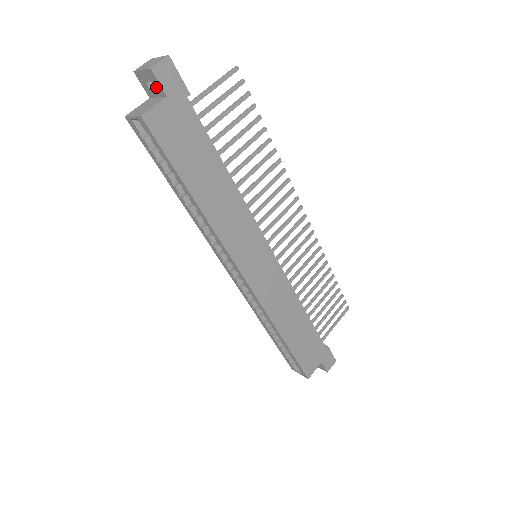
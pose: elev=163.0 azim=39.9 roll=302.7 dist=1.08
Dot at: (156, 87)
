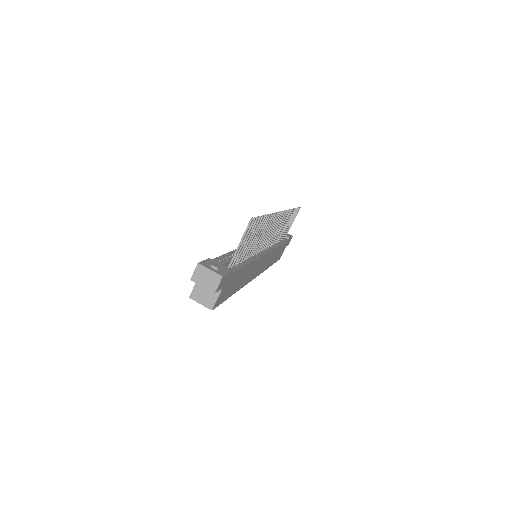
Dot at: occluded
